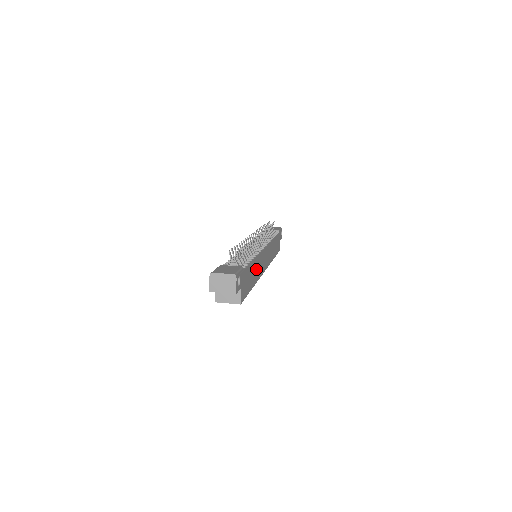
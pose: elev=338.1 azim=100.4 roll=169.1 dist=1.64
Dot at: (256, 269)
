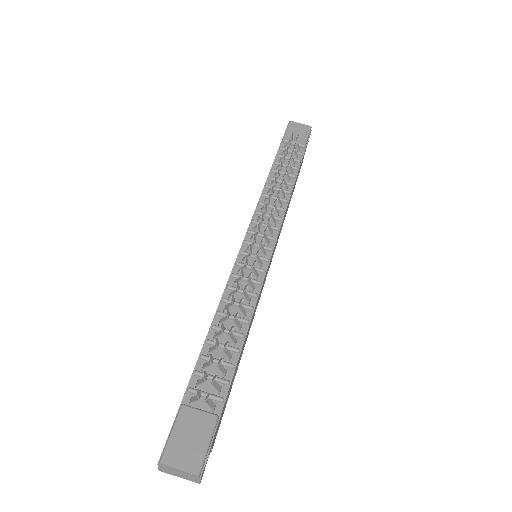
Dot at: (248, 330)
